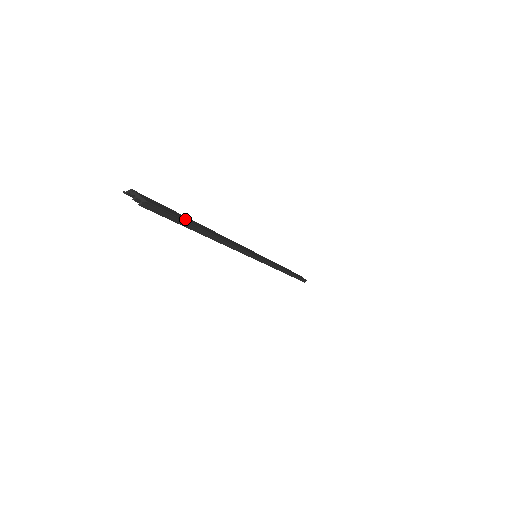
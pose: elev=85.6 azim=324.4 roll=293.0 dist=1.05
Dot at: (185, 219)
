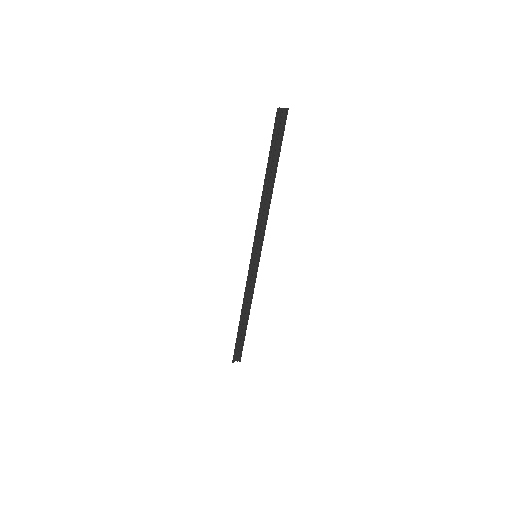
Dot at: (279, 147)
